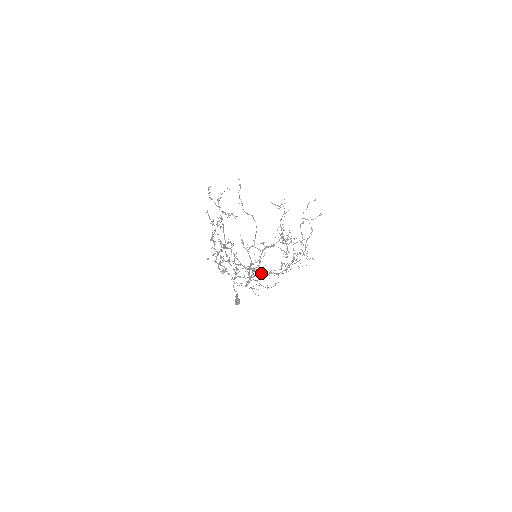
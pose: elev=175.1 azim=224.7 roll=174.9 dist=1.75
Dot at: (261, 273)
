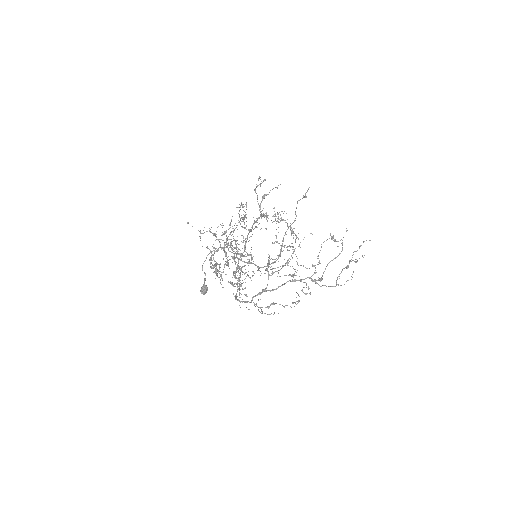
Dot at: (241, 260)
